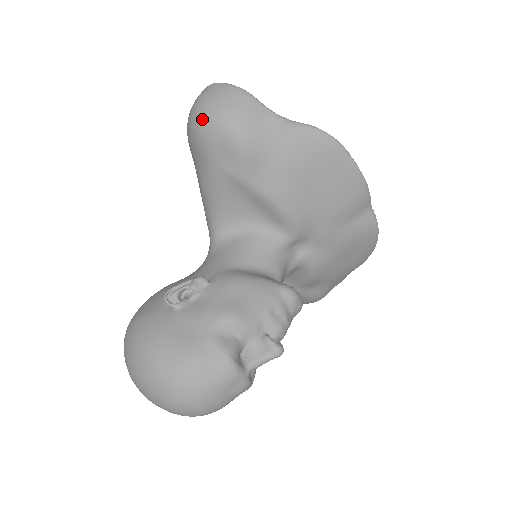
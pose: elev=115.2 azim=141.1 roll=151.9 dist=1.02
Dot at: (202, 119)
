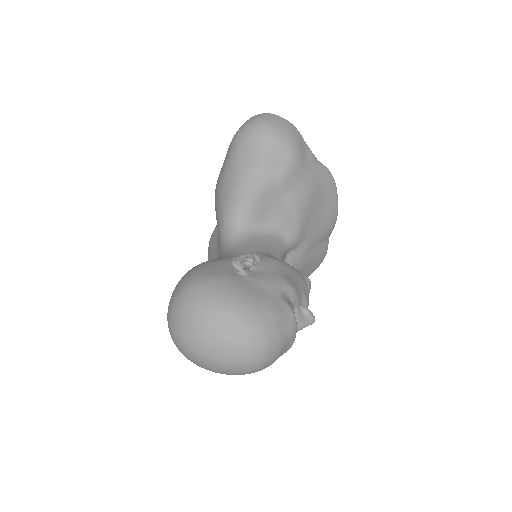
Dot at: (268, 134)
